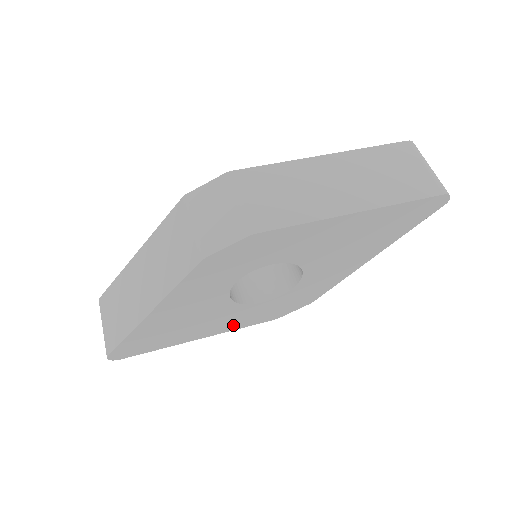
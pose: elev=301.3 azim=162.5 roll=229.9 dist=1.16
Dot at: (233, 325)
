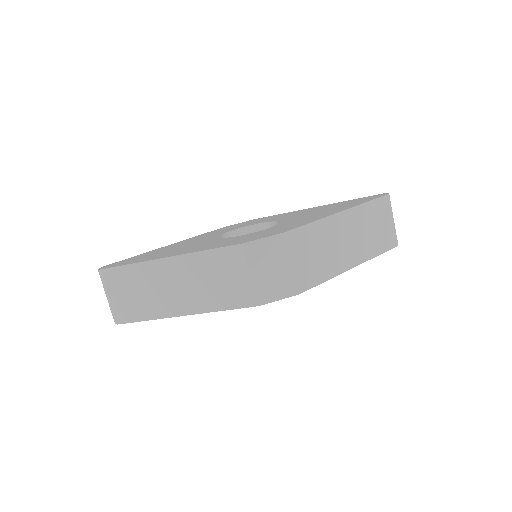
Dot at: occluded
